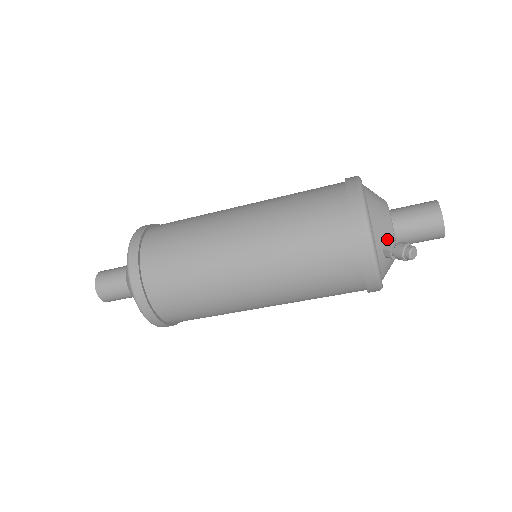
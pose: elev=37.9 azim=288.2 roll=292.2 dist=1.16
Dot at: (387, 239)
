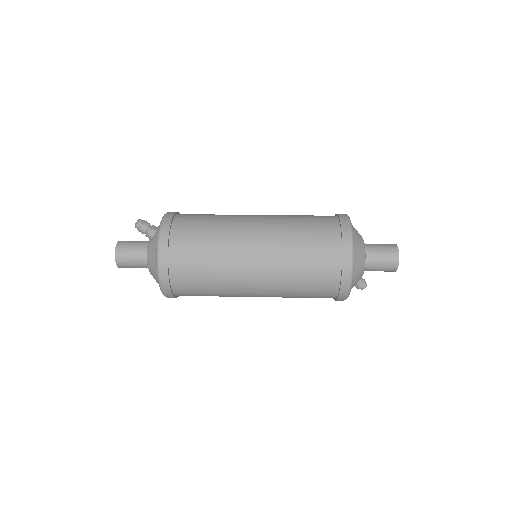
Dot at: occluded
